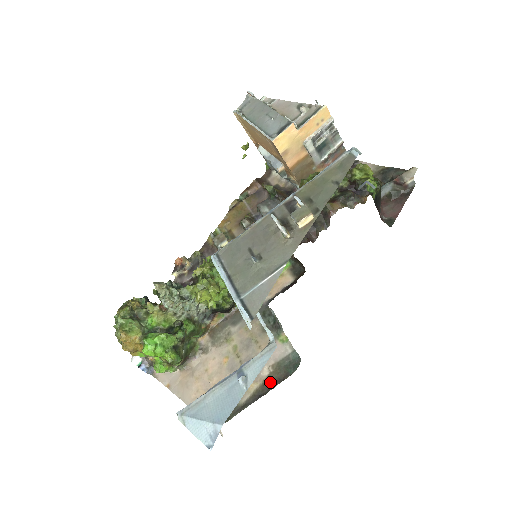
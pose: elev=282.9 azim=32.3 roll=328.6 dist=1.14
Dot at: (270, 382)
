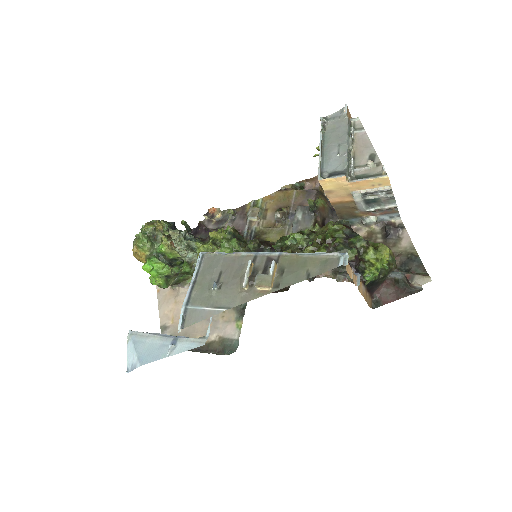
Dot at: (210, 347)
